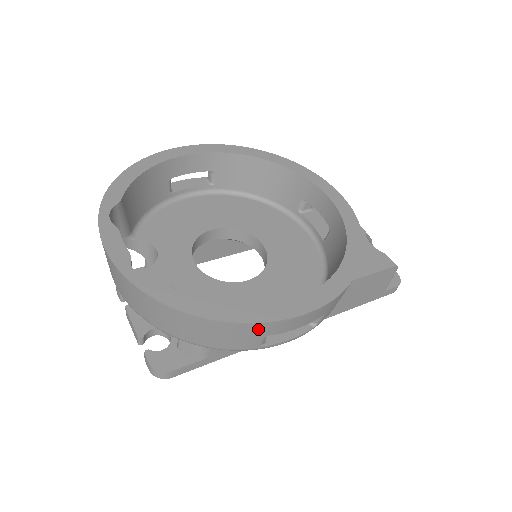
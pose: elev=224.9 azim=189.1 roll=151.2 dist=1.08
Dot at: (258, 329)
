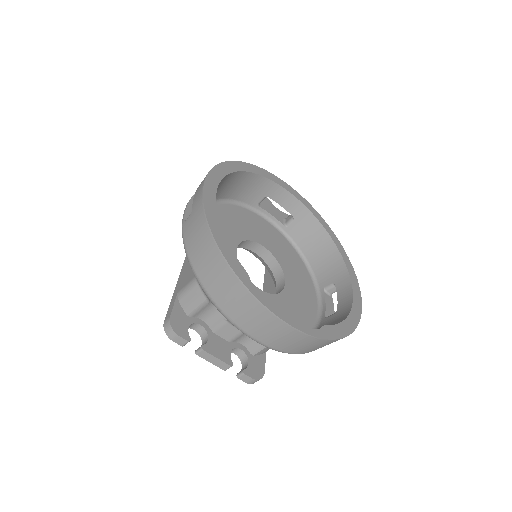
Dot at: occluded
